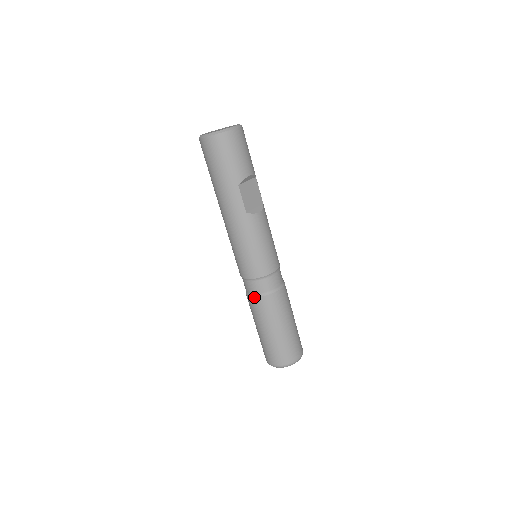
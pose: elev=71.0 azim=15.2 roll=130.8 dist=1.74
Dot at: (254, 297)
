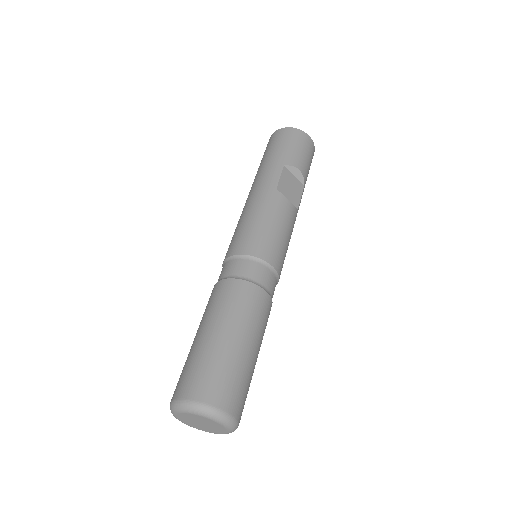
Dot at: (223, 279)
